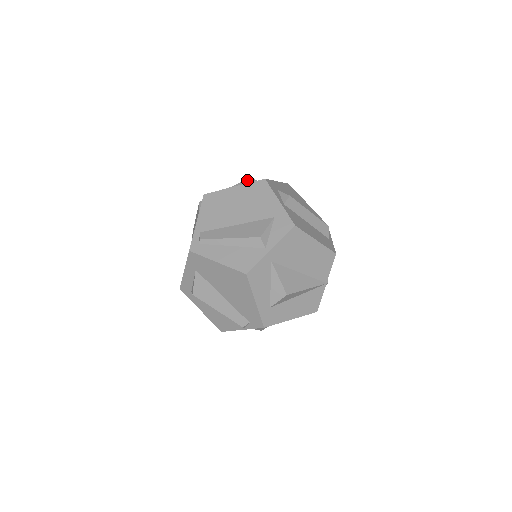
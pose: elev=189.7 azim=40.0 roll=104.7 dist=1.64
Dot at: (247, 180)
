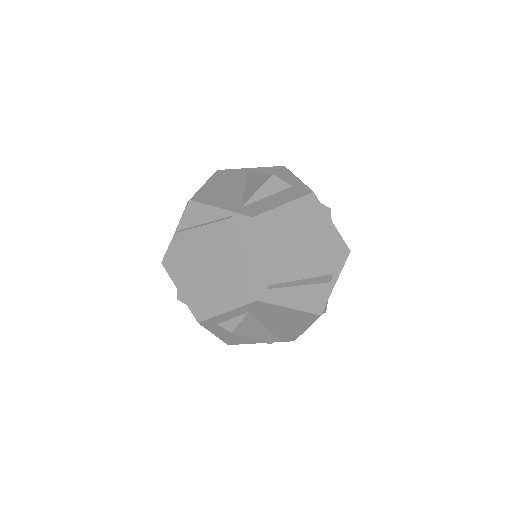
Dot at: (272, 179)
